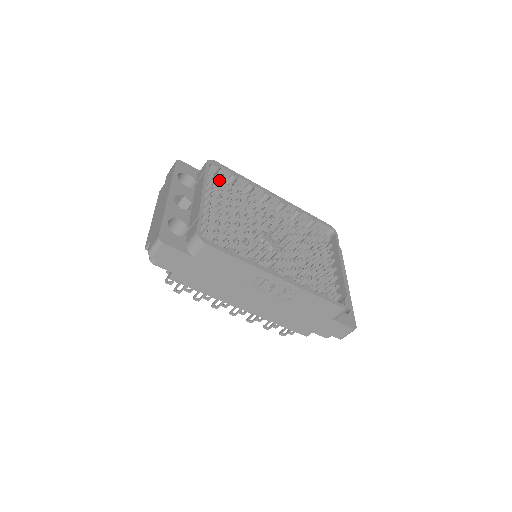
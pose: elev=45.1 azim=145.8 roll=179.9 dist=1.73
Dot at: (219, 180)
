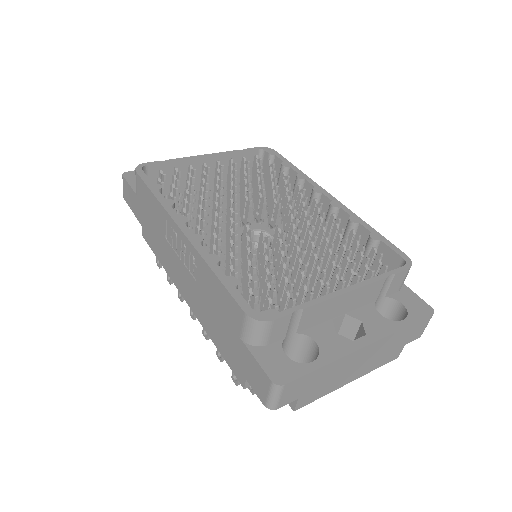
Dot at: (267, 169)
